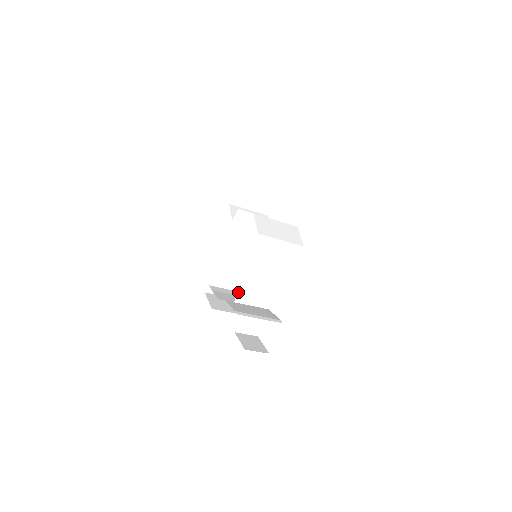
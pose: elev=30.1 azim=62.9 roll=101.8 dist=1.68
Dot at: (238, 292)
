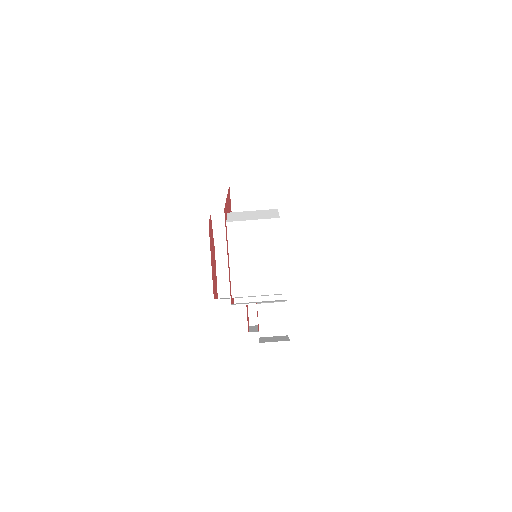
Dot at: (231, 286)
